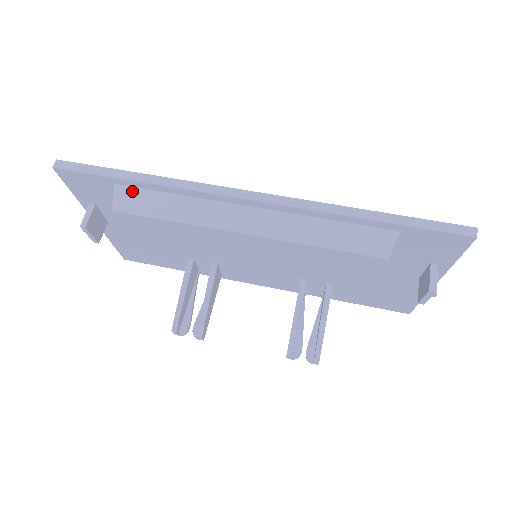
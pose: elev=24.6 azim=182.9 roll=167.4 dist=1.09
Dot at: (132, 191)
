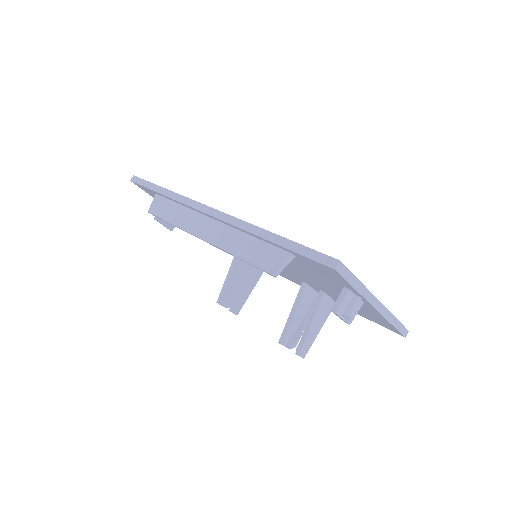
Dot at: (161, 199)
